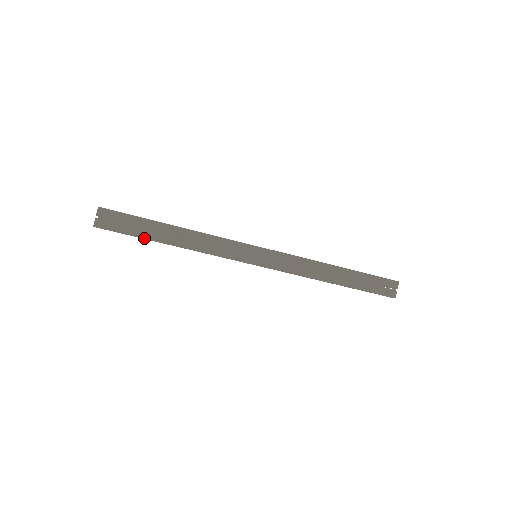
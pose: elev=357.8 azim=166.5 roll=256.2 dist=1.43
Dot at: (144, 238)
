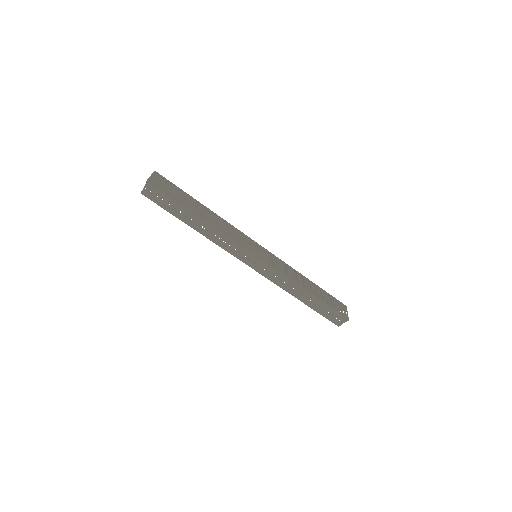
Dot at: (175, 216)
